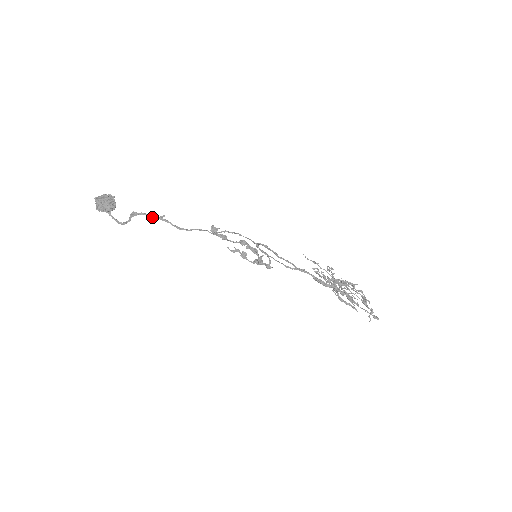
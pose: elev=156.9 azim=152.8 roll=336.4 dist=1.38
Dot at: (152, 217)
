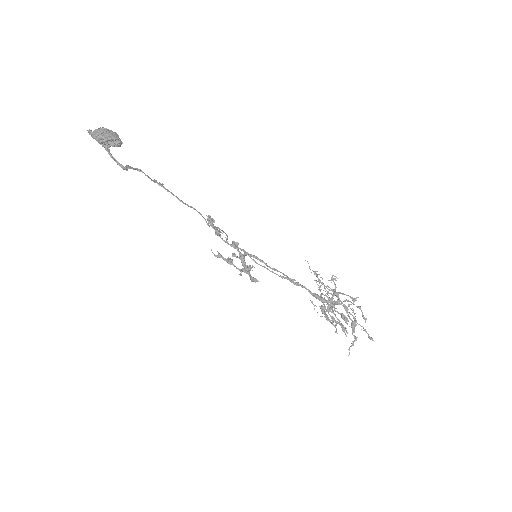
Dot at: (151, 179)
